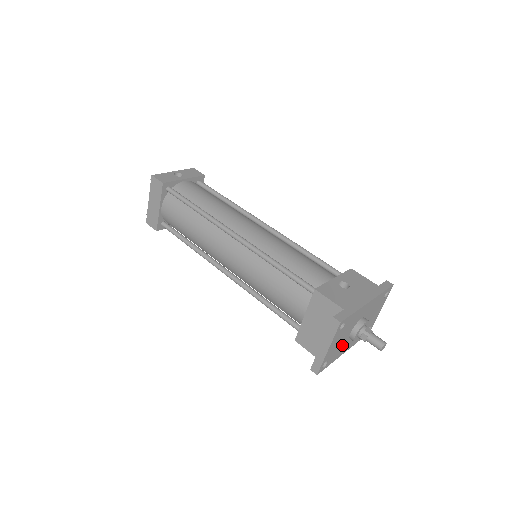
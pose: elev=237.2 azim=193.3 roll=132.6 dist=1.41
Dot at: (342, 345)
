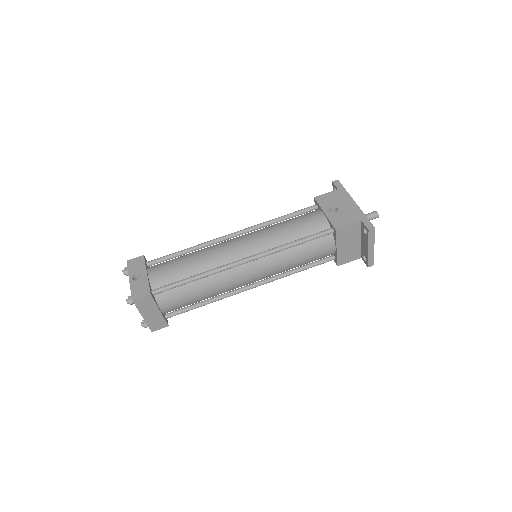
Dot at: occluded
